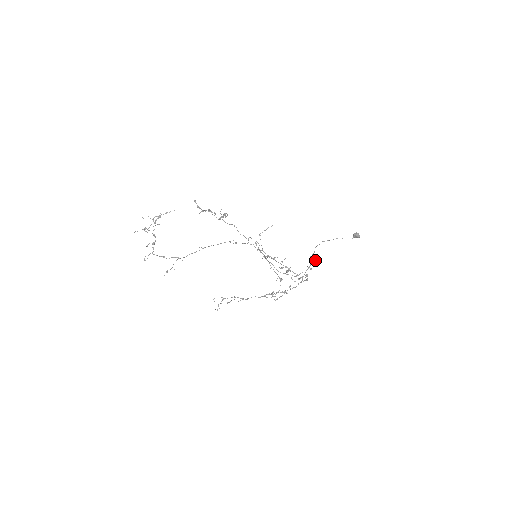
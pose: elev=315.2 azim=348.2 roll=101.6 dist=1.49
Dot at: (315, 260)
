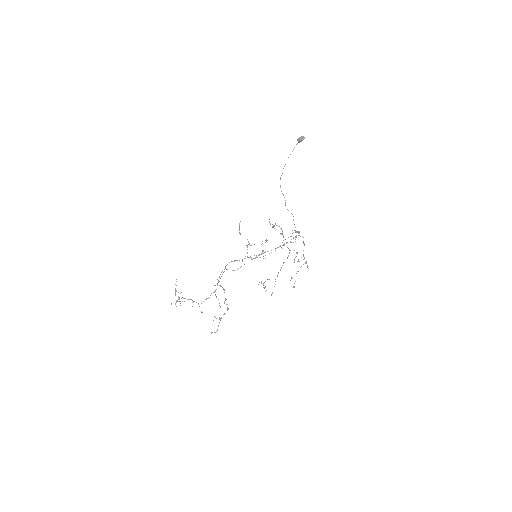
Dot at: occluded
